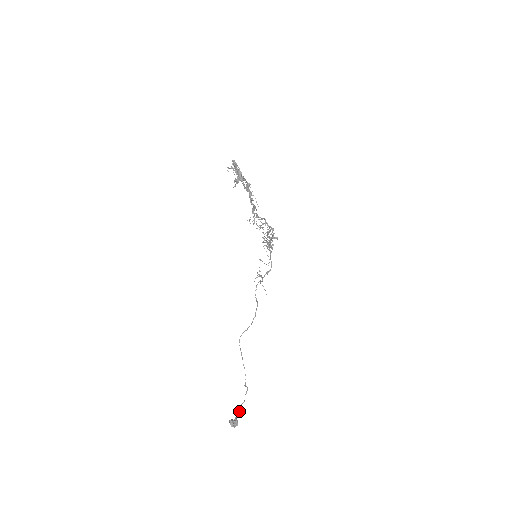
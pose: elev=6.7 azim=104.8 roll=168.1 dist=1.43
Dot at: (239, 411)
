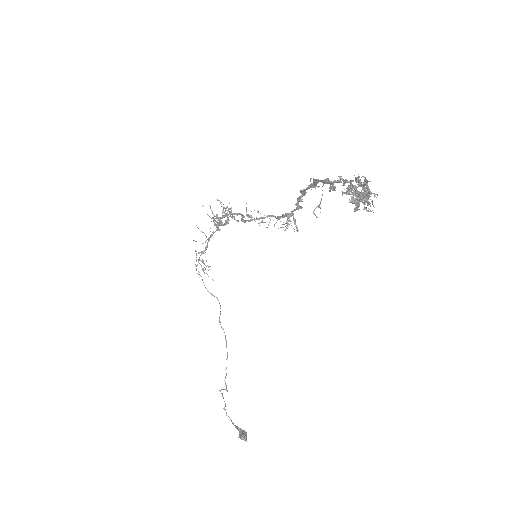
Dot at: occluded
